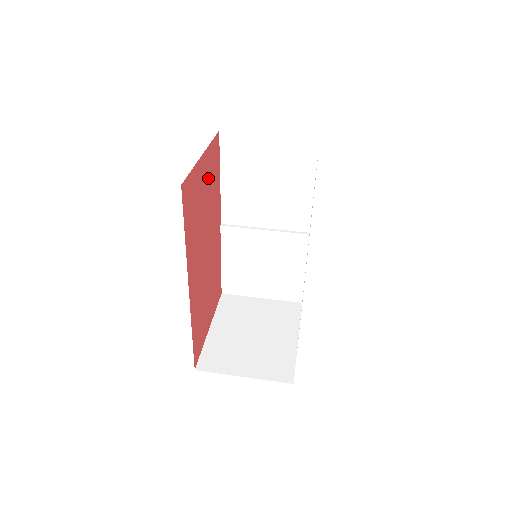
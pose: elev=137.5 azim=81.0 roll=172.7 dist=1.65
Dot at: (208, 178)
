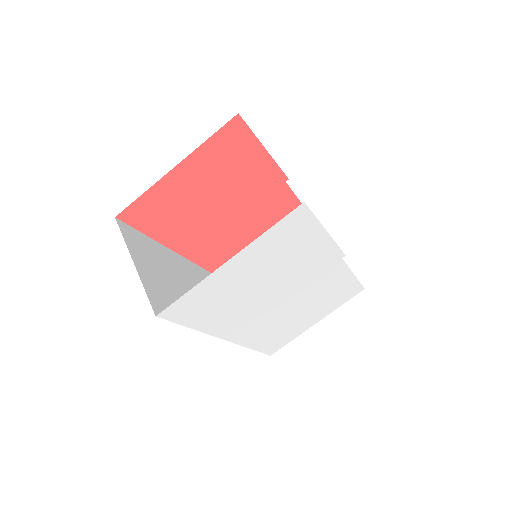
Dot at: (210, 172)
